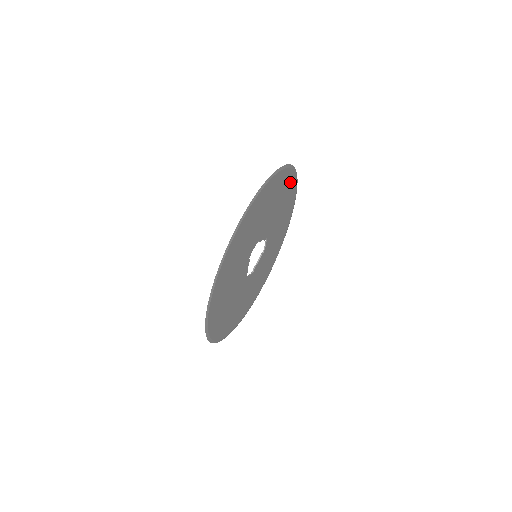
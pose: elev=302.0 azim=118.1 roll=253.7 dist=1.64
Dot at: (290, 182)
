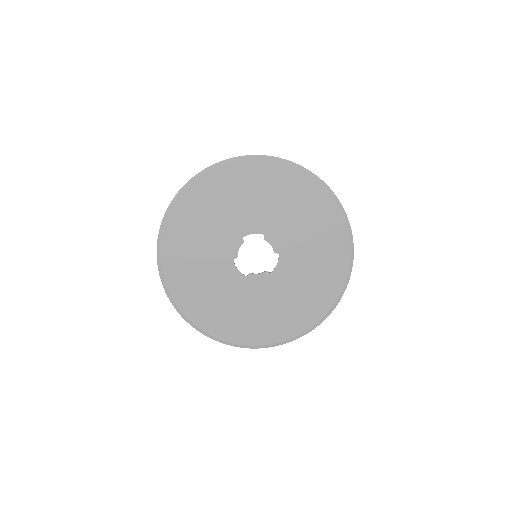
Dot at: (335, 225)
